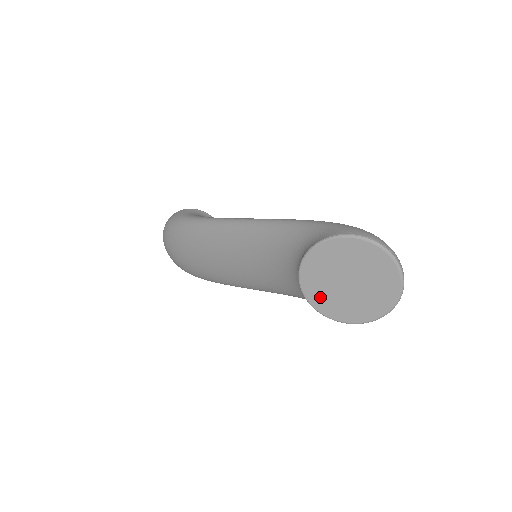
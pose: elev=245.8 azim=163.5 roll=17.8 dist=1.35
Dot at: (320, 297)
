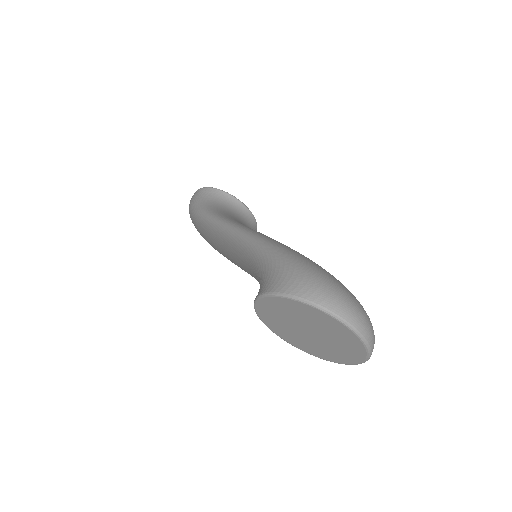
Dot at: (290, 338)
